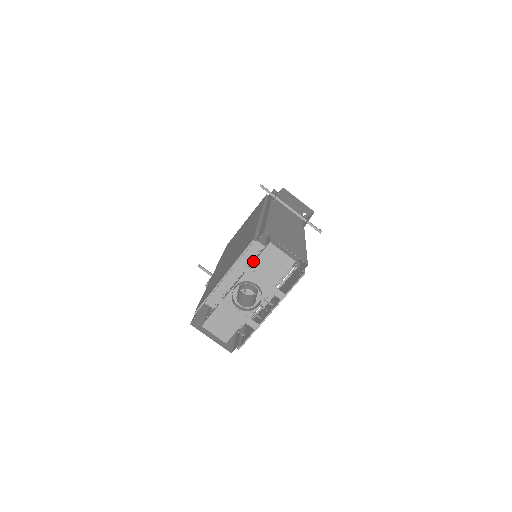
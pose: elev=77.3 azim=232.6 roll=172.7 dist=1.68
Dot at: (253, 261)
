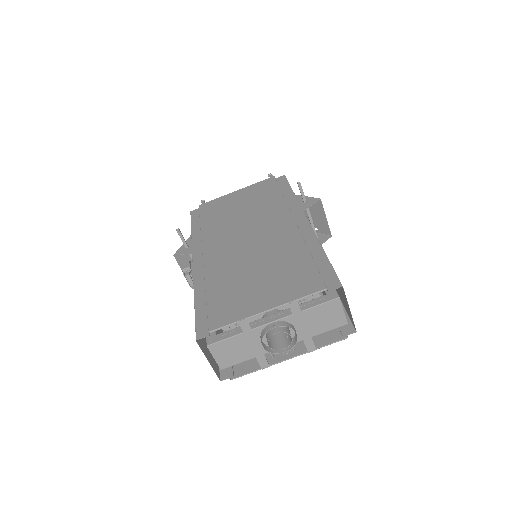
Dot at: (307, 305)
